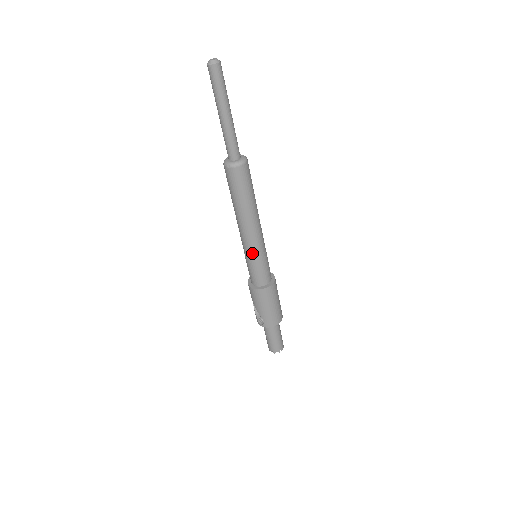
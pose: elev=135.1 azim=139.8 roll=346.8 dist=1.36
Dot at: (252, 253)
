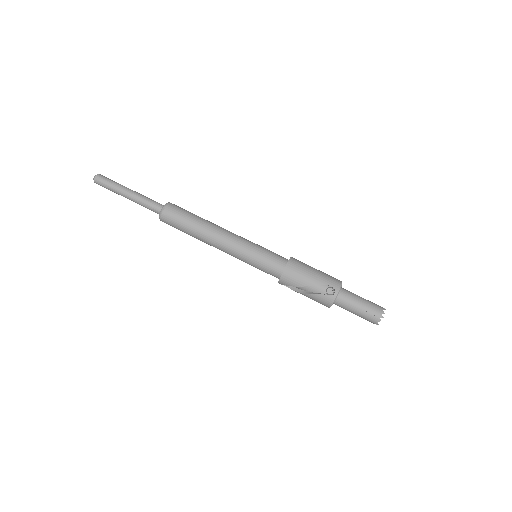
Dot at: (247, 245)
